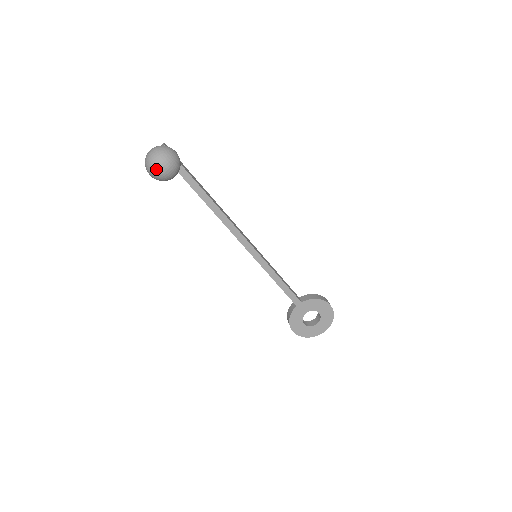
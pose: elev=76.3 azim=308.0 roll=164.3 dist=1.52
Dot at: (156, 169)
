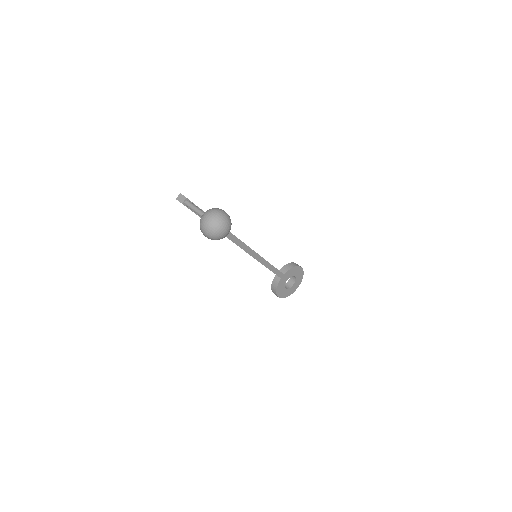
Dot at: (220, 234)
